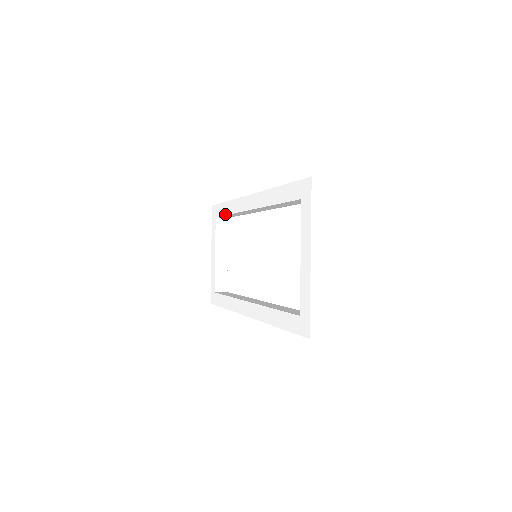
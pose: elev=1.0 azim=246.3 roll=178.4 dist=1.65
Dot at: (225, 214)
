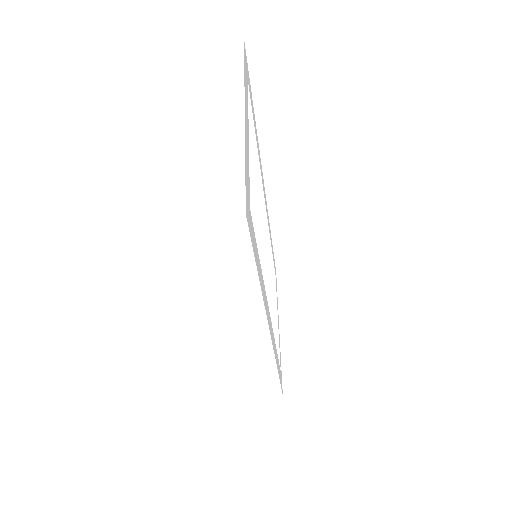
Dot at: occluded
